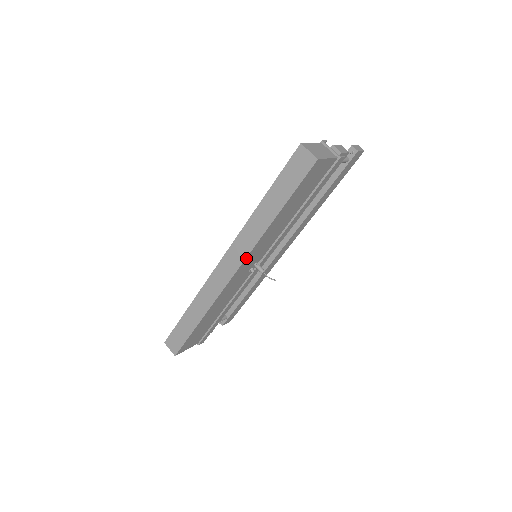
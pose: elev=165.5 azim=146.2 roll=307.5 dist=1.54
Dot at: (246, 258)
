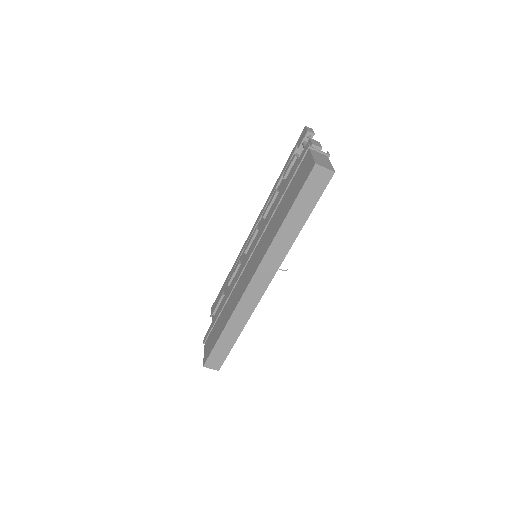
Dot at: (277, 269)
